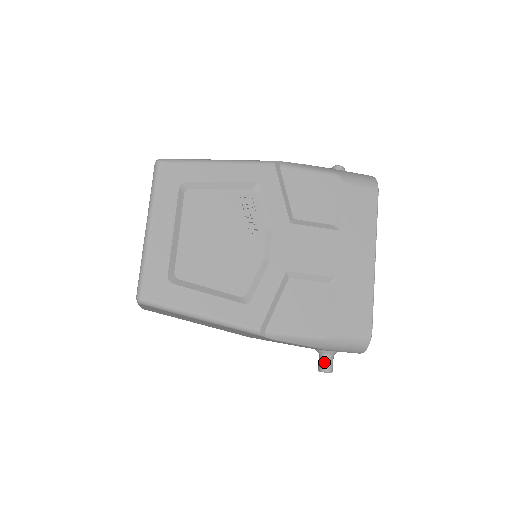
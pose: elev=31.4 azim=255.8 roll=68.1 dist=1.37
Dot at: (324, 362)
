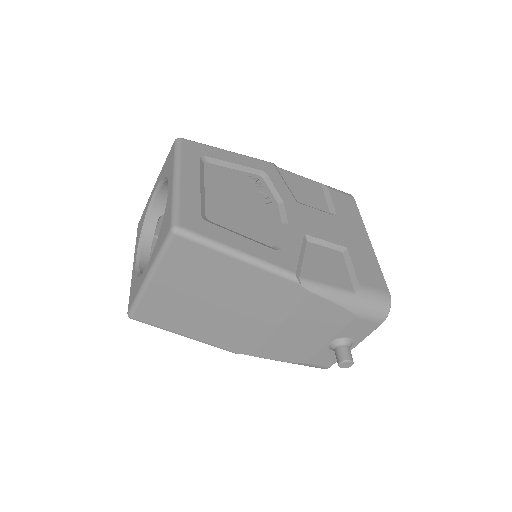
Dot at: (343, 351)
